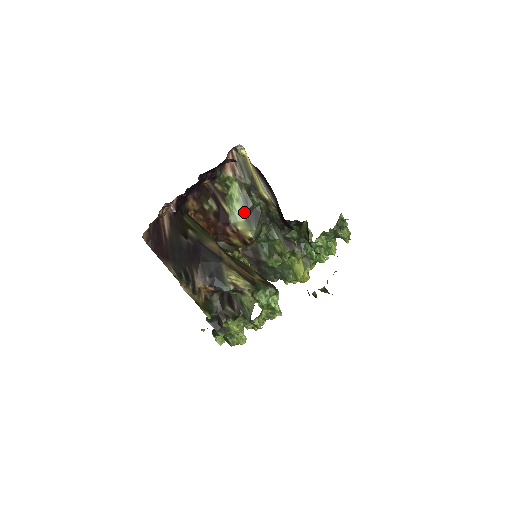
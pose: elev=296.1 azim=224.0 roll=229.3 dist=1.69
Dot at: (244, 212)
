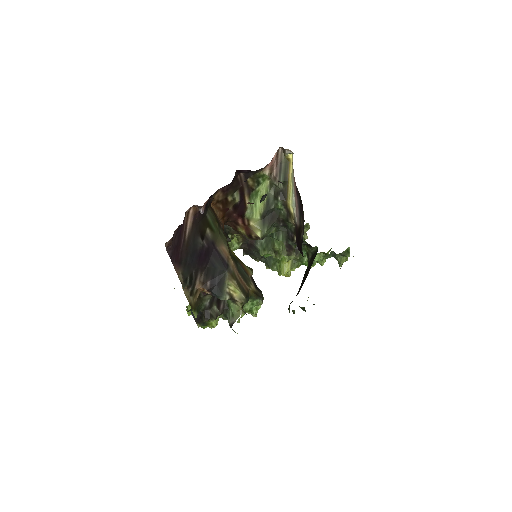
Dot at: (263, 211)
